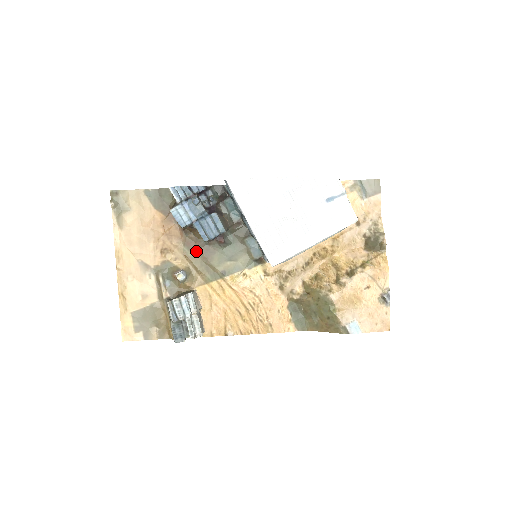
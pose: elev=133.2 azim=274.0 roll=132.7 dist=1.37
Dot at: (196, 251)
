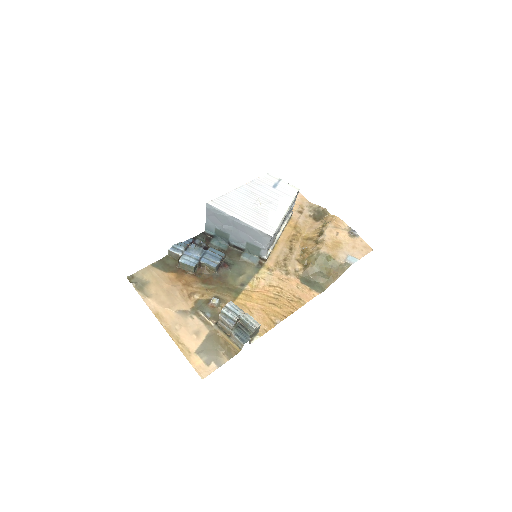
Dot at: (213, 283)
